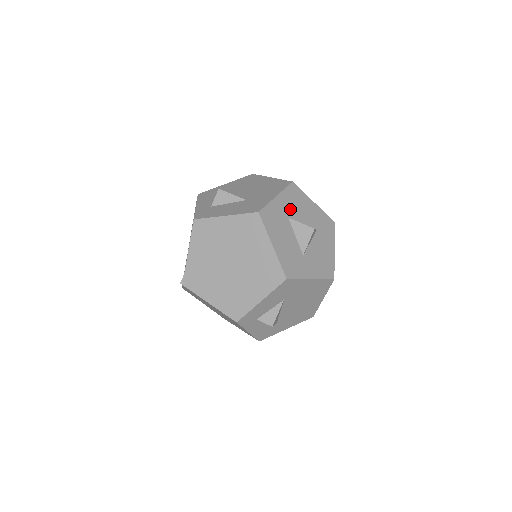
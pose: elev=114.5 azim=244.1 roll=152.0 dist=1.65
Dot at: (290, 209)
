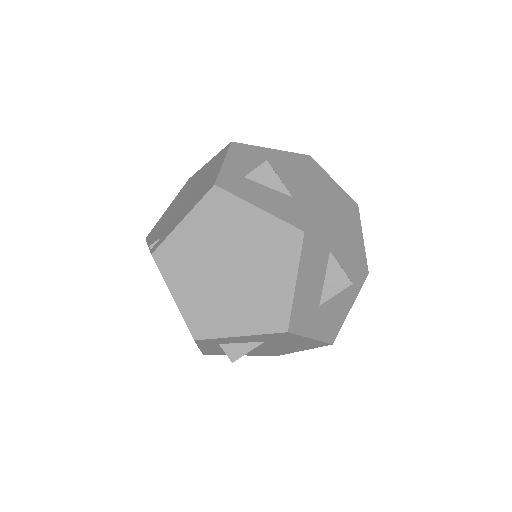
Dot at: (337, 240)
